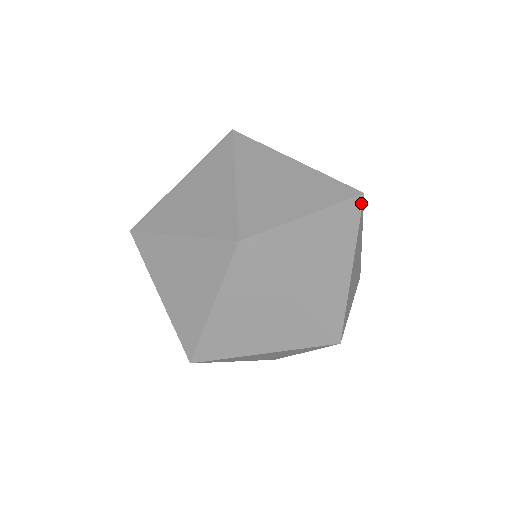
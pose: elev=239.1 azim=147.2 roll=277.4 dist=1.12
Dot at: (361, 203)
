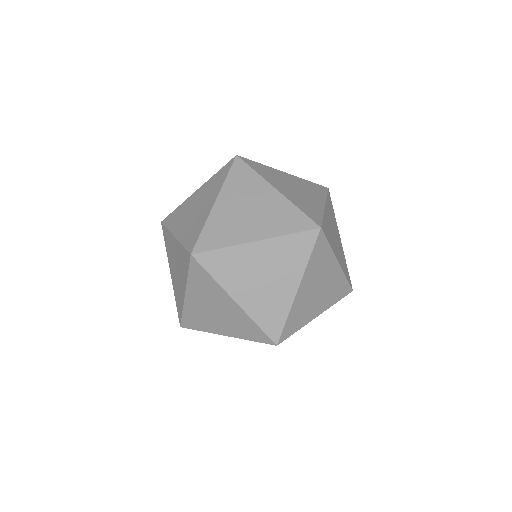
Dot at: occluded
